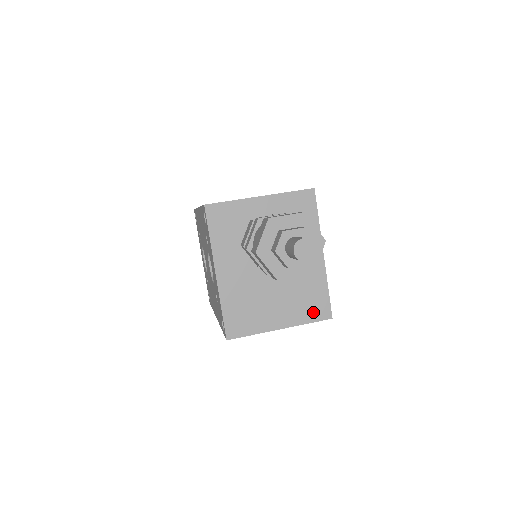
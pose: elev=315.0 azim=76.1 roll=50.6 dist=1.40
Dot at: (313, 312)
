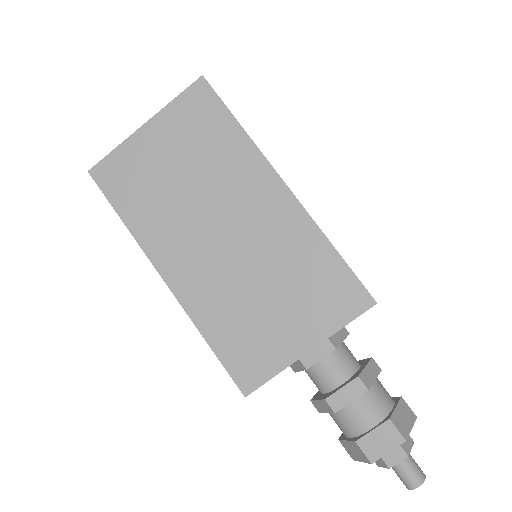
Dot at: occluded
